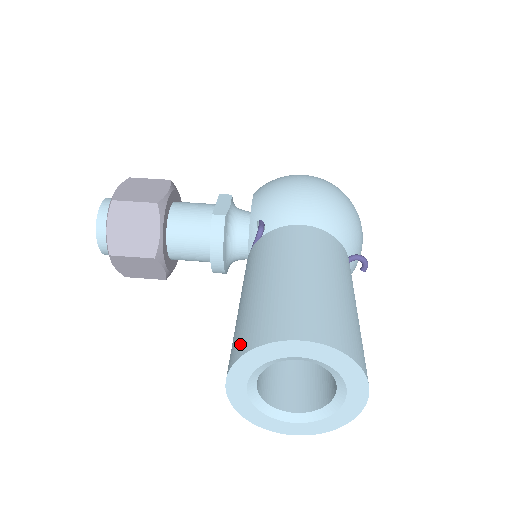
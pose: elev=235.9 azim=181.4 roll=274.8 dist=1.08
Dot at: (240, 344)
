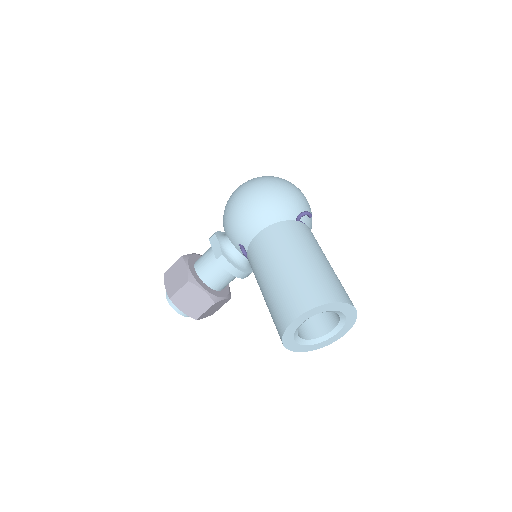
Dot at: (278, 333)
